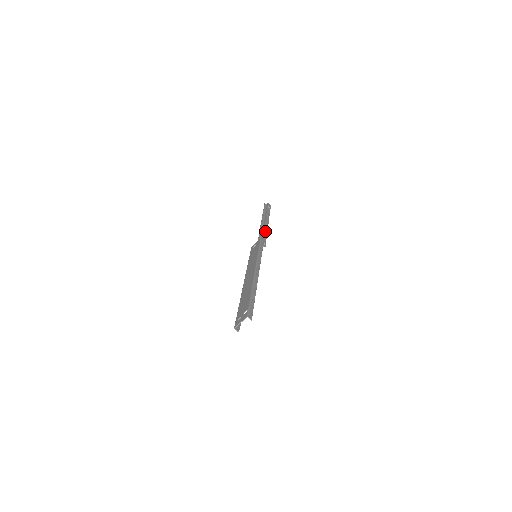
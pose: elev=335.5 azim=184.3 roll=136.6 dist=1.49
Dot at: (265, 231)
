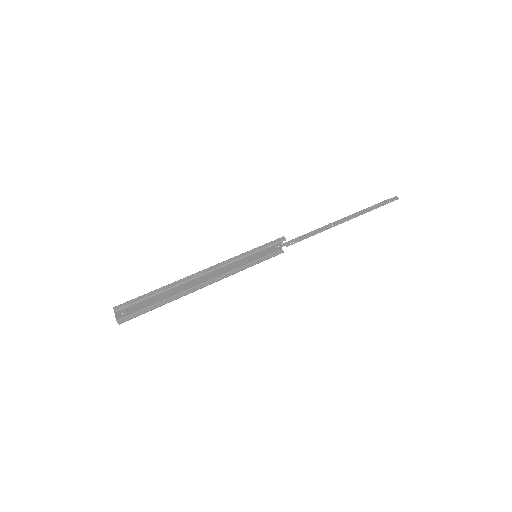
Dot at: (321, 229)
